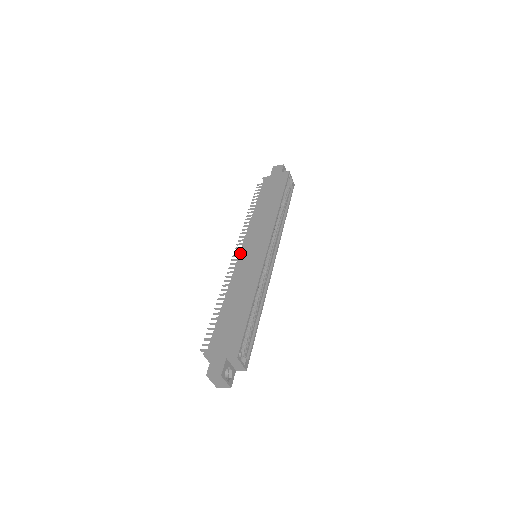
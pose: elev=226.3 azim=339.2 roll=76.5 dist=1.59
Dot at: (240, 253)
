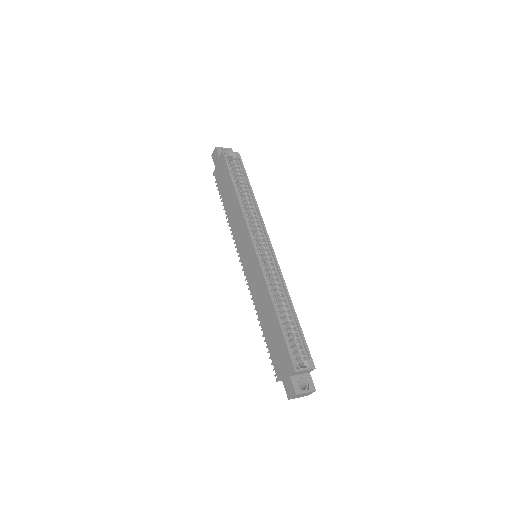
Dot at: (243, 267)
